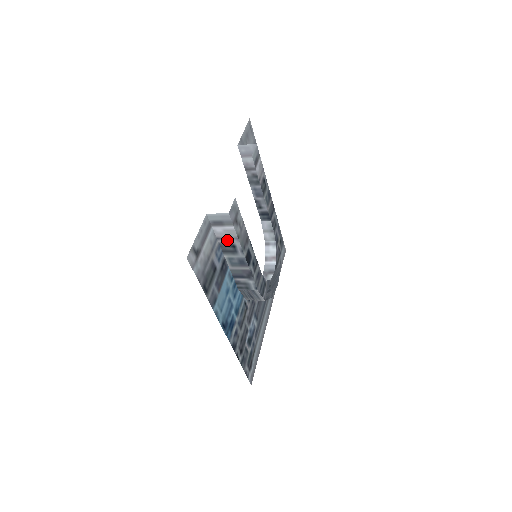
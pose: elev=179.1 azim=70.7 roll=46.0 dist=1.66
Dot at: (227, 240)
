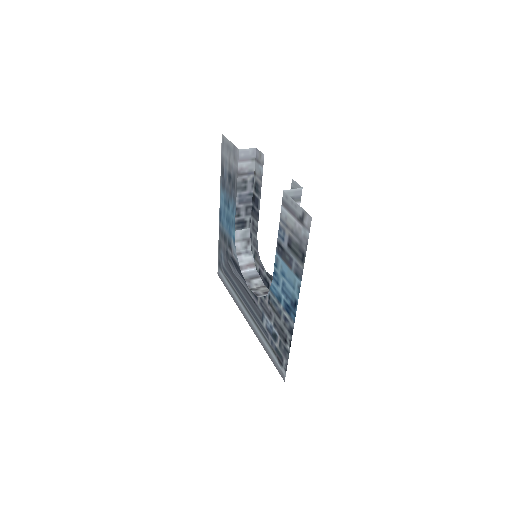
Dot at: occluded
